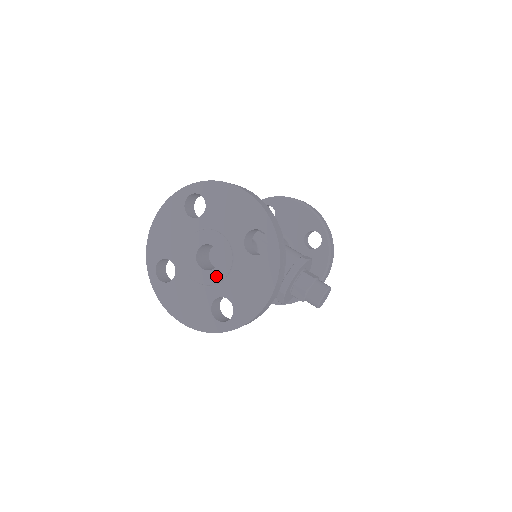
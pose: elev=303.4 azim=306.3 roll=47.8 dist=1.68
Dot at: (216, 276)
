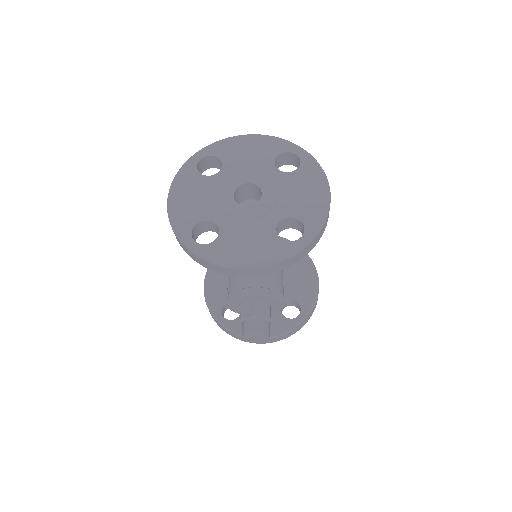
Dot at: (235, 210)
